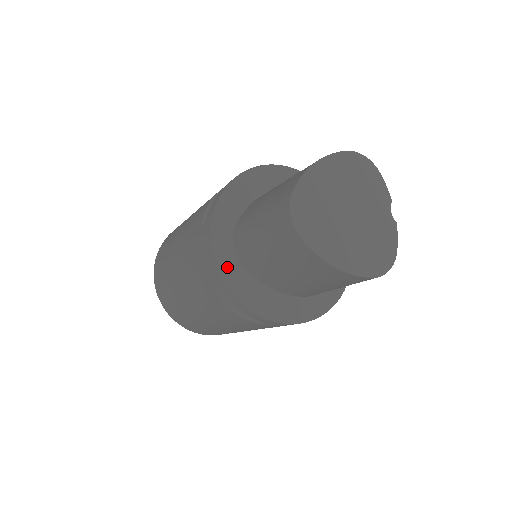
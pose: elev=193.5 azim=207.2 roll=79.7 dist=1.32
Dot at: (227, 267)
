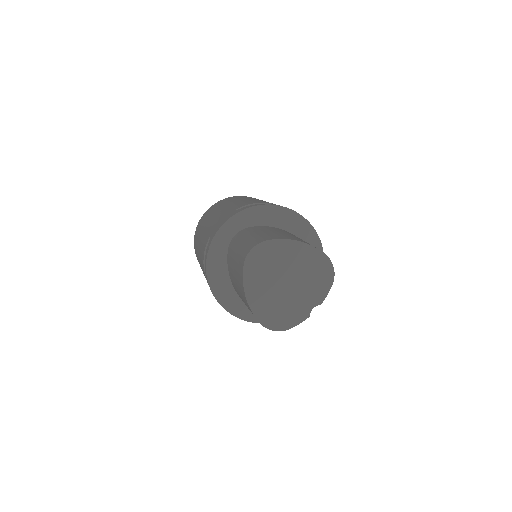
Dot at: (219, 241)
